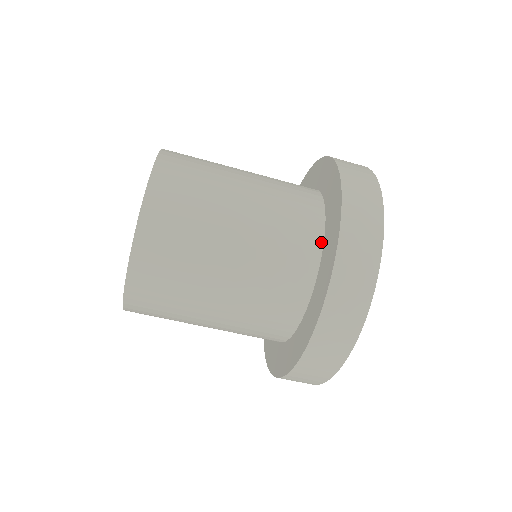
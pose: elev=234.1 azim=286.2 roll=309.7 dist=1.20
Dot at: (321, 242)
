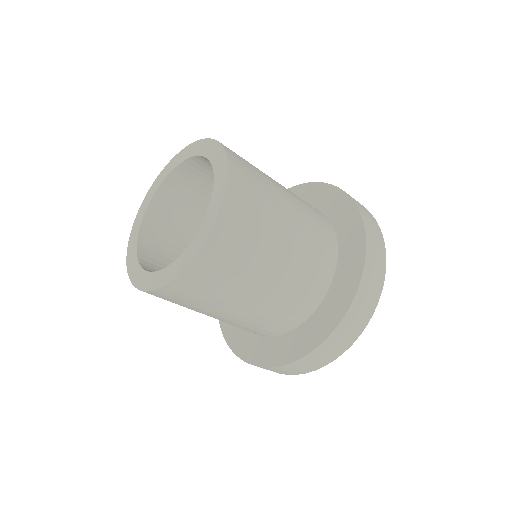
Dot at: (312, 312)
